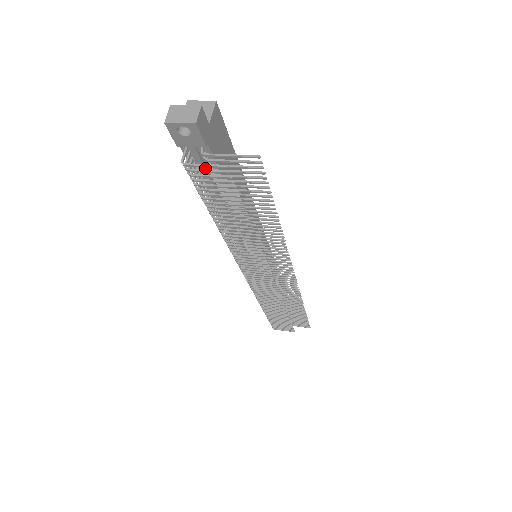
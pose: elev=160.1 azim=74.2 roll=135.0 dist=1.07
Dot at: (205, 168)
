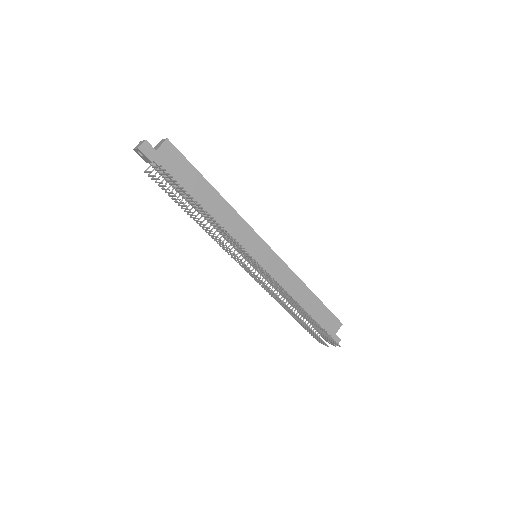
Dot at: occluded
